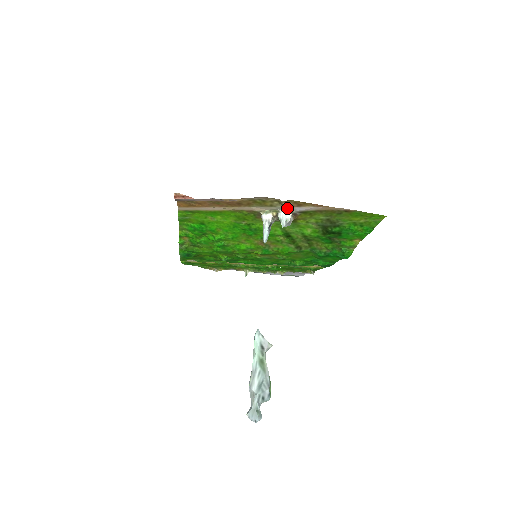
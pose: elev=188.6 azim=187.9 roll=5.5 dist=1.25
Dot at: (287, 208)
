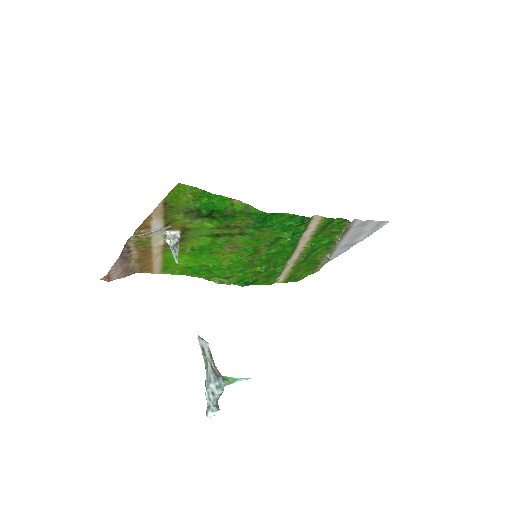
Dot at: (154, 232)
